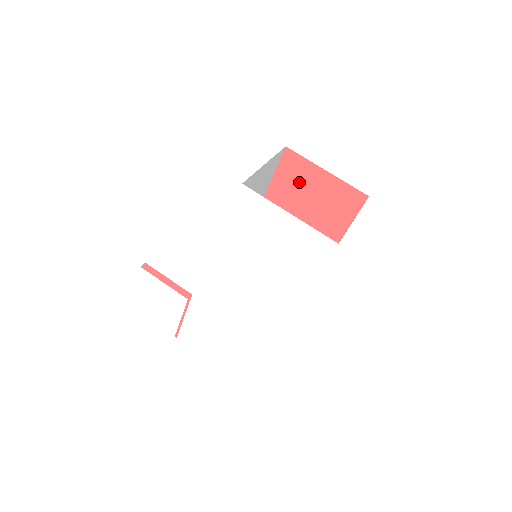
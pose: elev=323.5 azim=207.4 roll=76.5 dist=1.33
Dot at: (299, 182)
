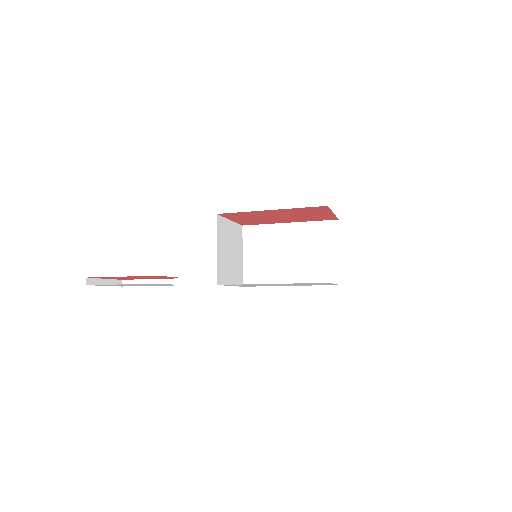
Dot at: (309, 212)
